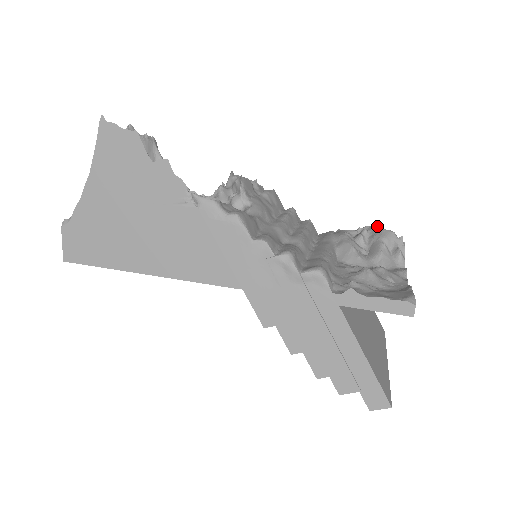
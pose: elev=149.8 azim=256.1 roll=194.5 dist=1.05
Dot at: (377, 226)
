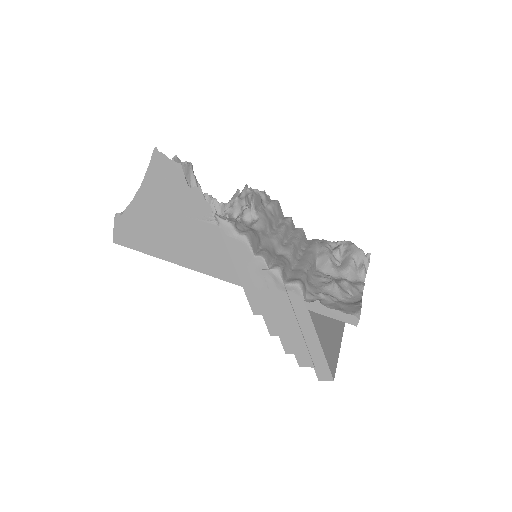
Dot at: (352, 243)
